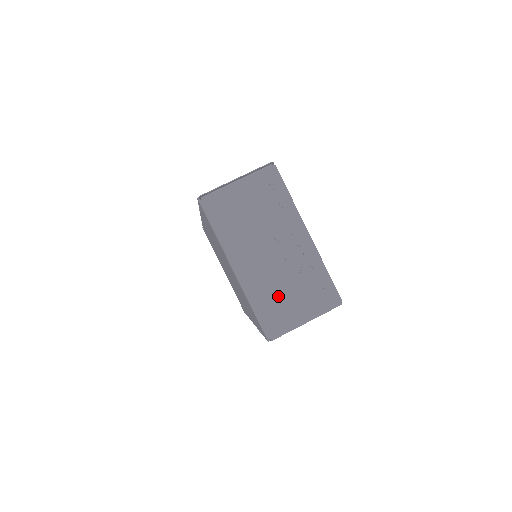
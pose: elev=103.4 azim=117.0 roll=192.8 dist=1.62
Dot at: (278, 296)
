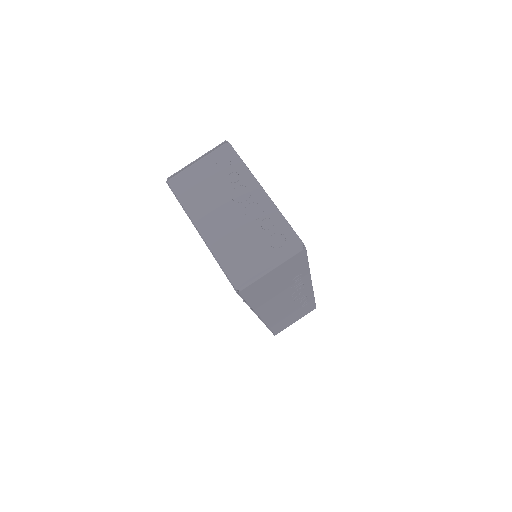
Dot at: (241, 249)
